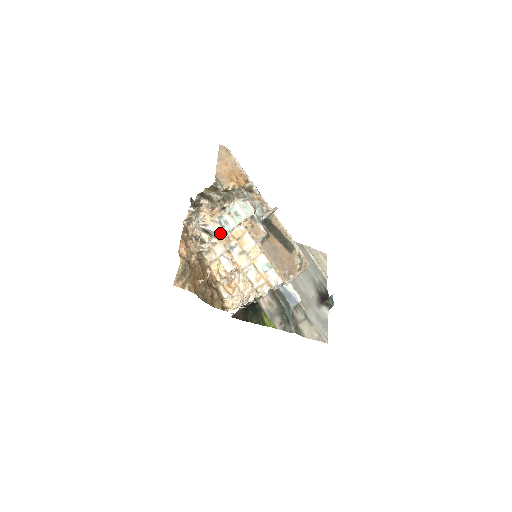
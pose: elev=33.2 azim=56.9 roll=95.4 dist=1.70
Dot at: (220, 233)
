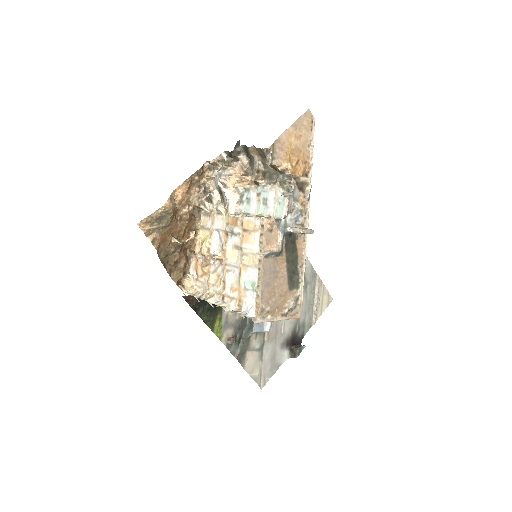
Dot at: (233, 207)
